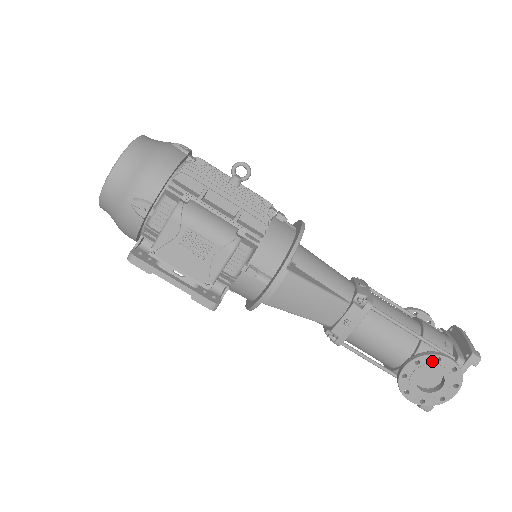
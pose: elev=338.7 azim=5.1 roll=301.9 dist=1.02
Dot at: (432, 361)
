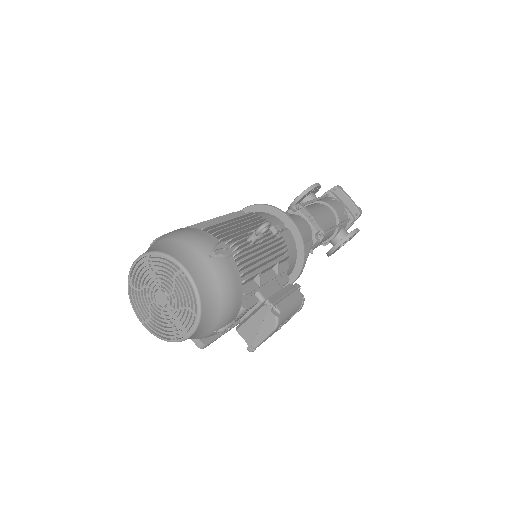
Dot at: (350, 238)
